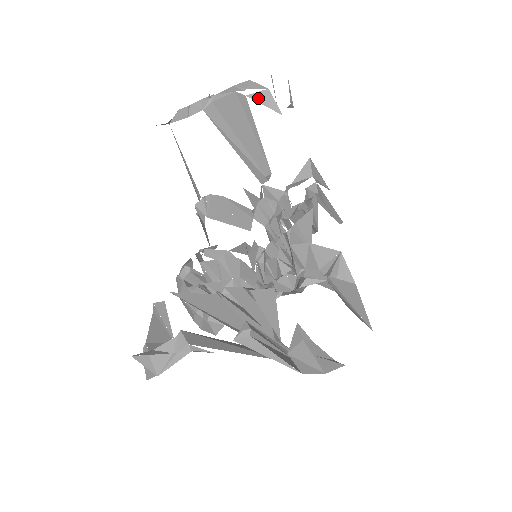
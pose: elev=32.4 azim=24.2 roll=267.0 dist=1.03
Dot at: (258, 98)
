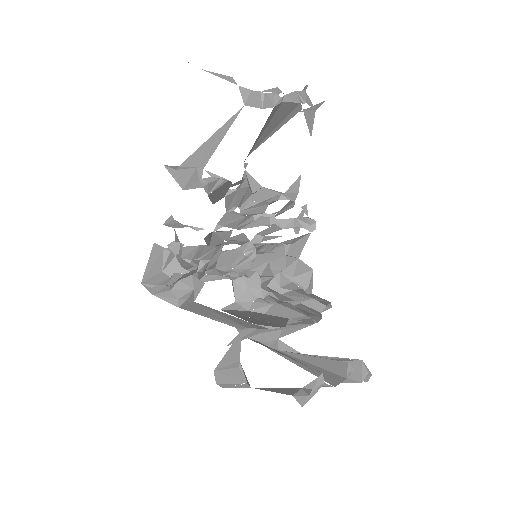
Dot at: (307, 115)
